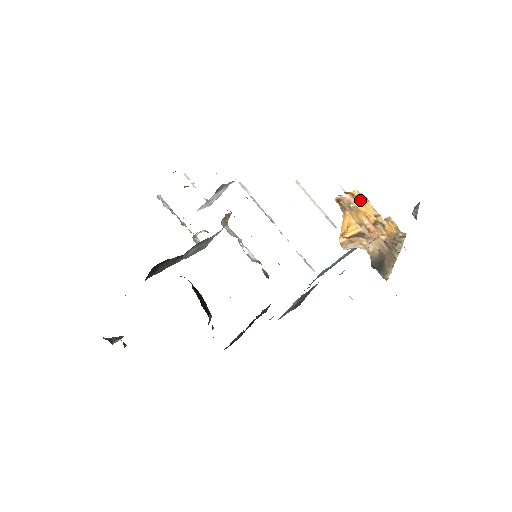
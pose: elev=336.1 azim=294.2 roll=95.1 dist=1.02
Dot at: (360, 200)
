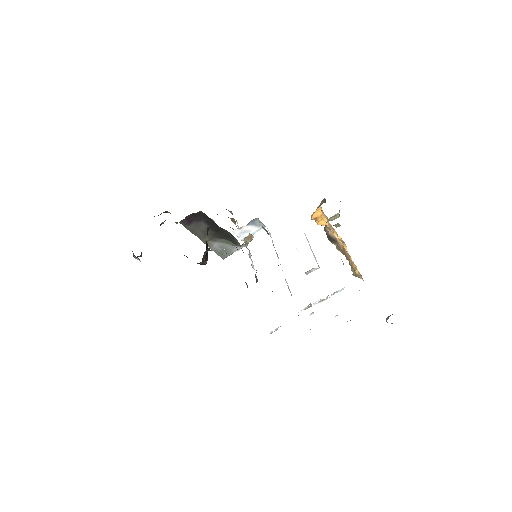
Dot at: occluded
